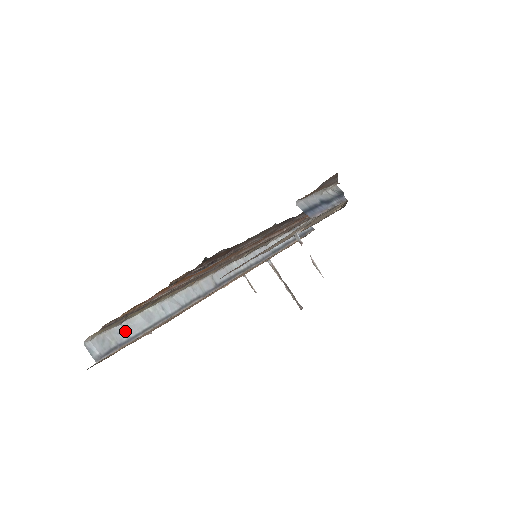
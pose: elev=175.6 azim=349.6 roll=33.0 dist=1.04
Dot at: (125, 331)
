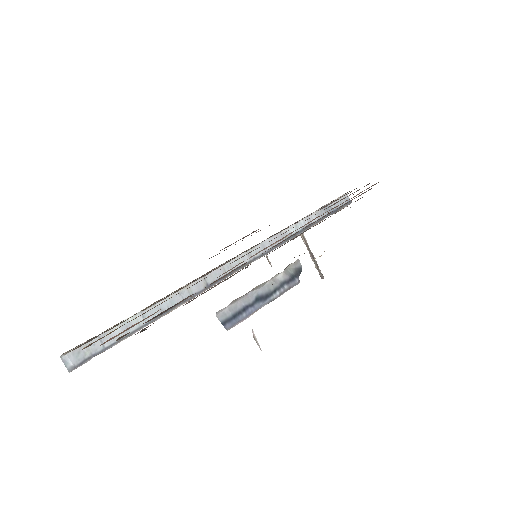
Dot at: (101, 342)
